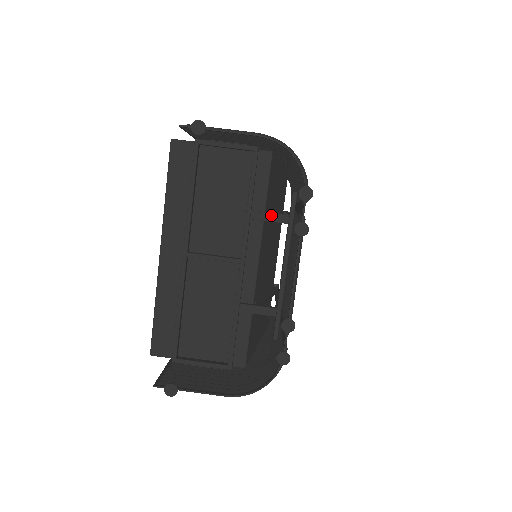
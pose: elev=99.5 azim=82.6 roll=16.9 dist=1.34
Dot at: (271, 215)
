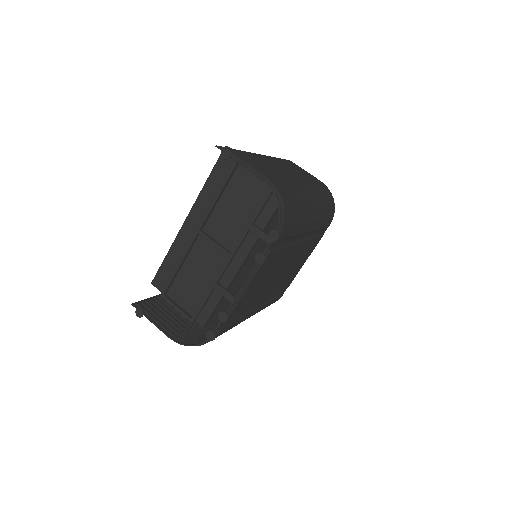
Dot at: (264, 235)
